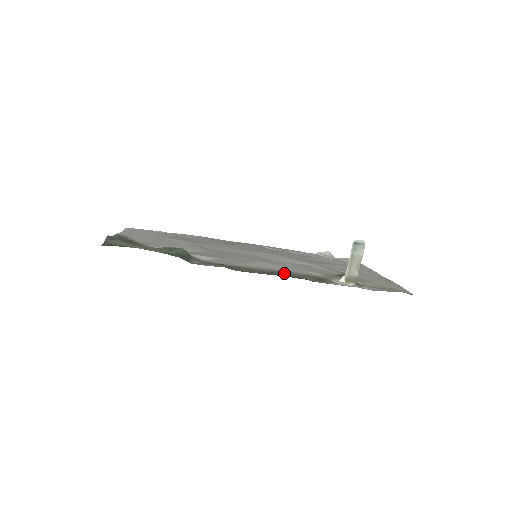
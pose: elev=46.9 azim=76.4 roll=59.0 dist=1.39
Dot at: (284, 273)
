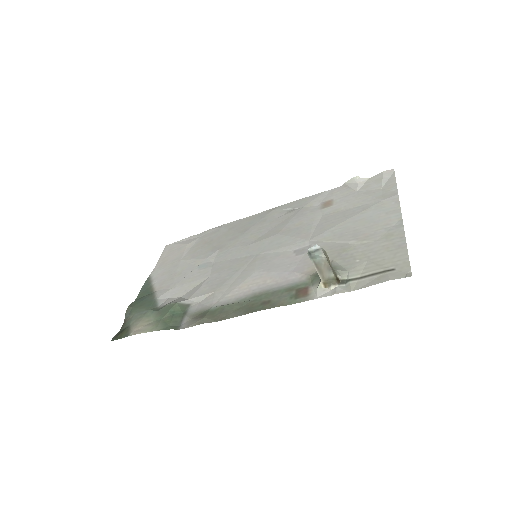
Dot at: (265, 296)
